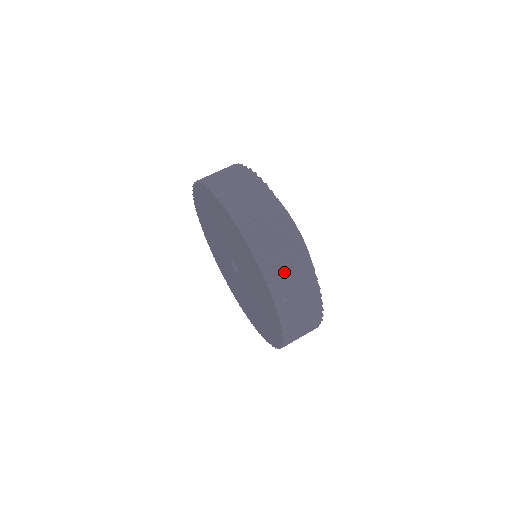
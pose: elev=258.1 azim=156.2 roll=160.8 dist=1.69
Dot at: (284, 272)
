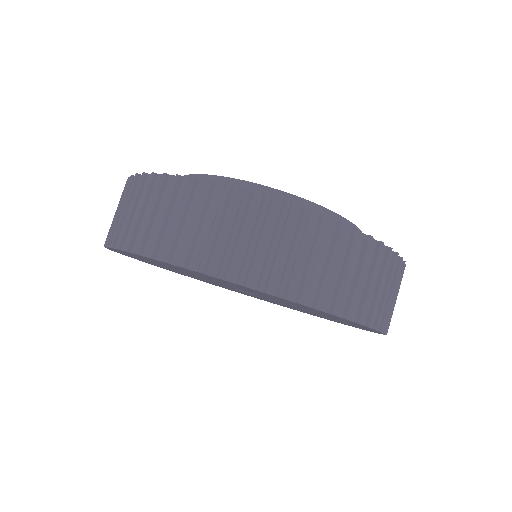
Dot at: (369, 291)
